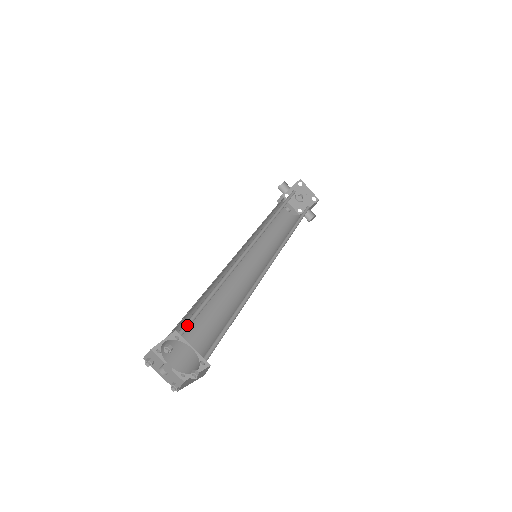
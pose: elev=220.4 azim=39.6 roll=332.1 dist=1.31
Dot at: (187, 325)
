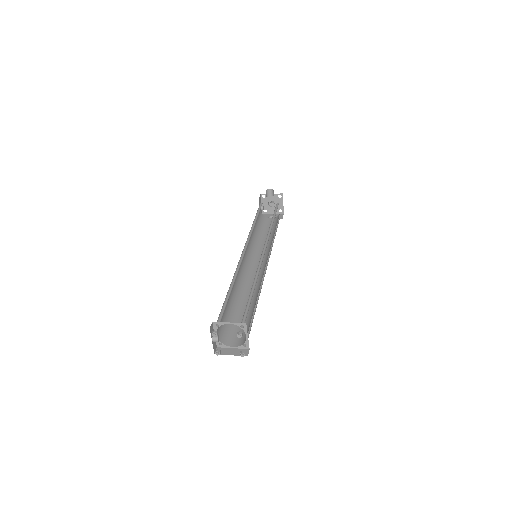
Dot at: (244, 316)
